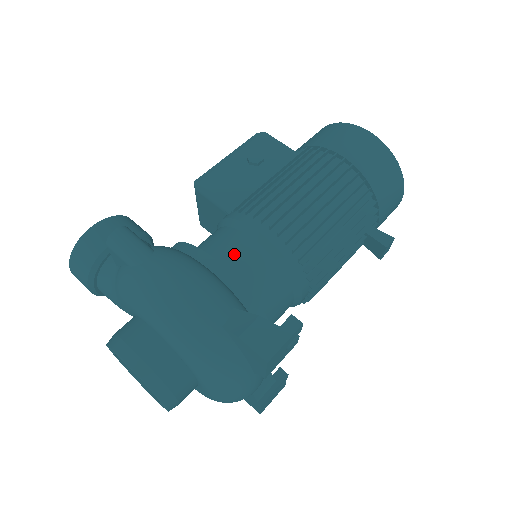
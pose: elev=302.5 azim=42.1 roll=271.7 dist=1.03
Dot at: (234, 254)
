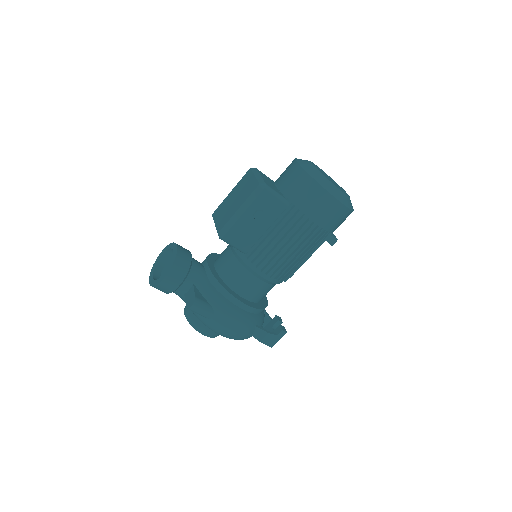
Dot at: (251, 289)
